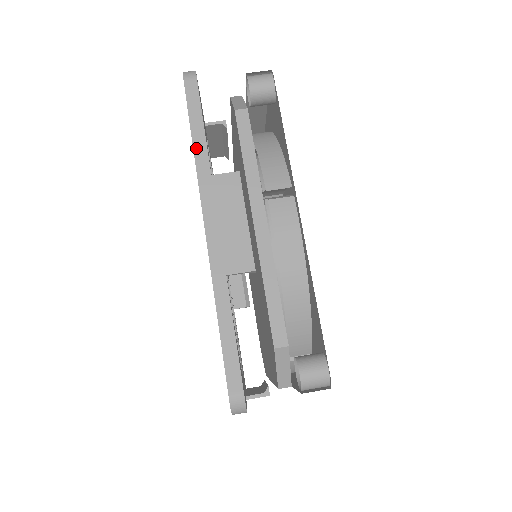
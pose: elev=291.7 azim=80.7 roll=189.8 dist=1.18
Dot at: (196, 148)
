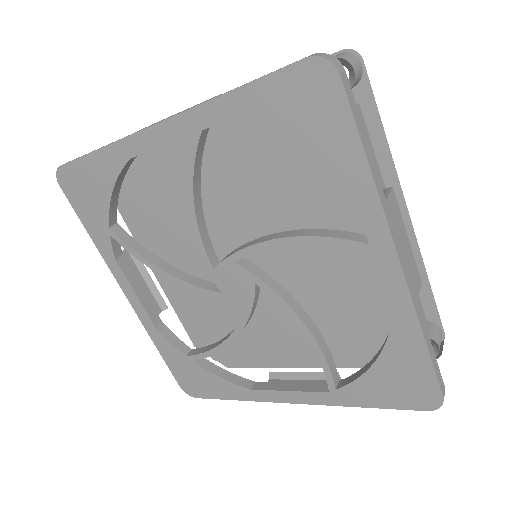
Dot at: (372, 171)
